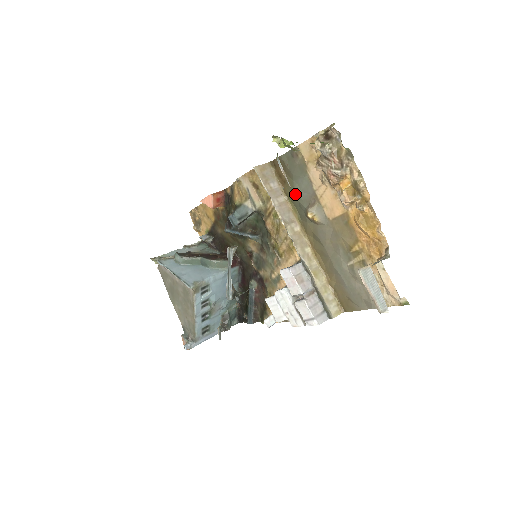
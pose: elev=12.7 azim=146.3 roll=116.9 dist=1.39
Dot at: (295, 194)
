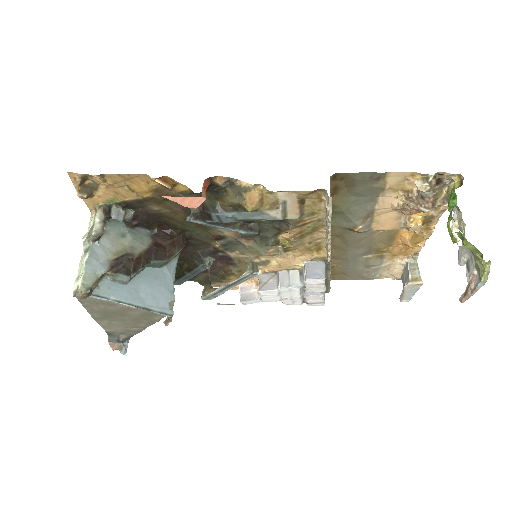
Dot at: (347, 209)
